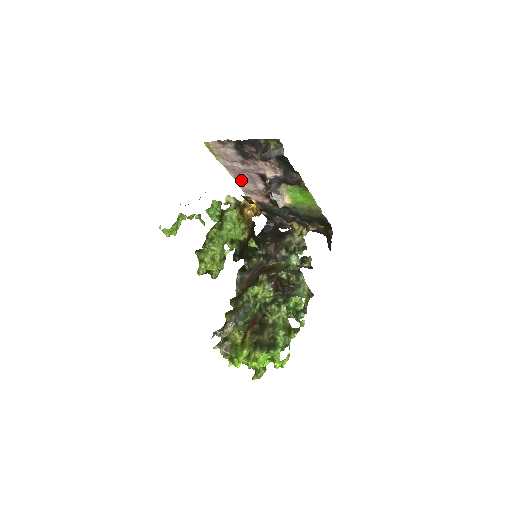
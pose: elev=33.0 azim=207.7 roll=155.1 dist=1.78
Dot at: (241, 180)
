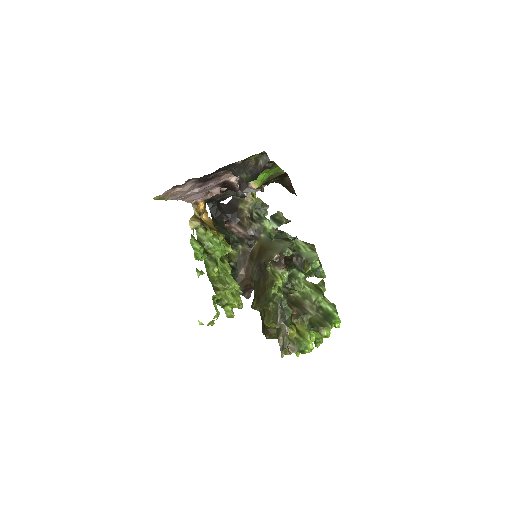
Dot at: (188, 197)
